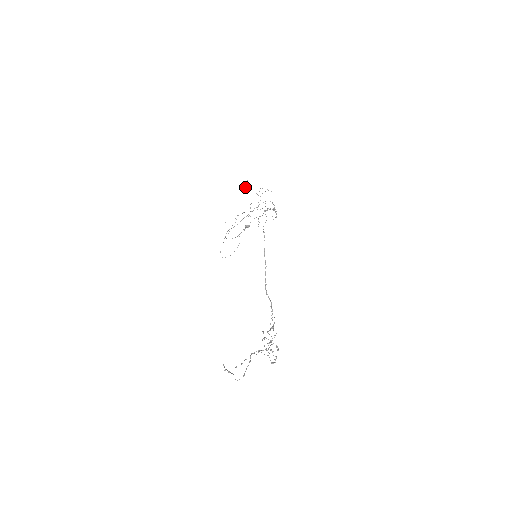
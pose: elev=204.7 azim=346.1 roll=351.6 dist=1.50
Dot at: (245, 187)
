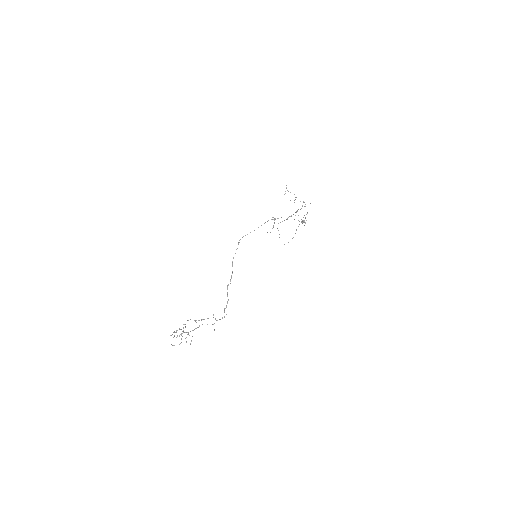
Dot at: (285, 191)
